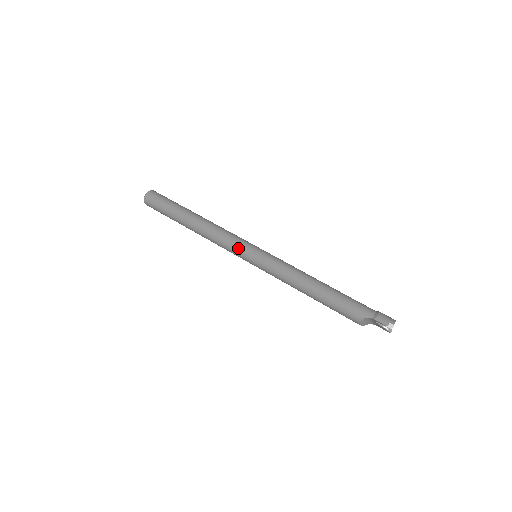
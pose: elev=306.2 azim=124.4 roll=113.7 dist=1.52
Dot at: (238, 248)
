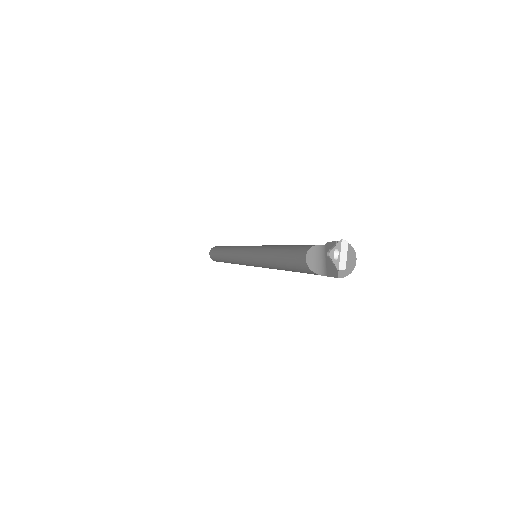
Dot at: (247, 246)
